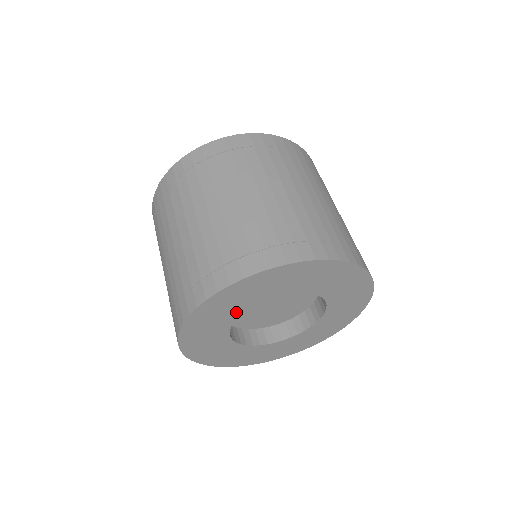
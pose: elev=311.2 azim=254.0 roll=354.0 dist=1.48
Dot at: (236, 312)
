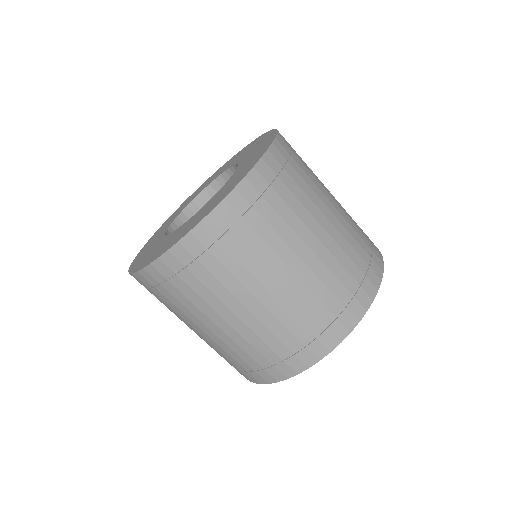
Dot at: occluded
